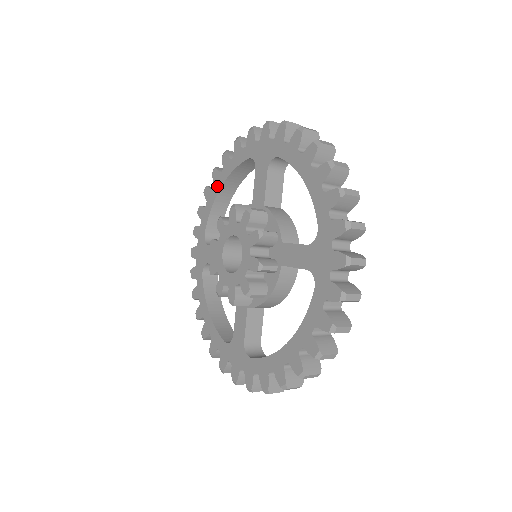
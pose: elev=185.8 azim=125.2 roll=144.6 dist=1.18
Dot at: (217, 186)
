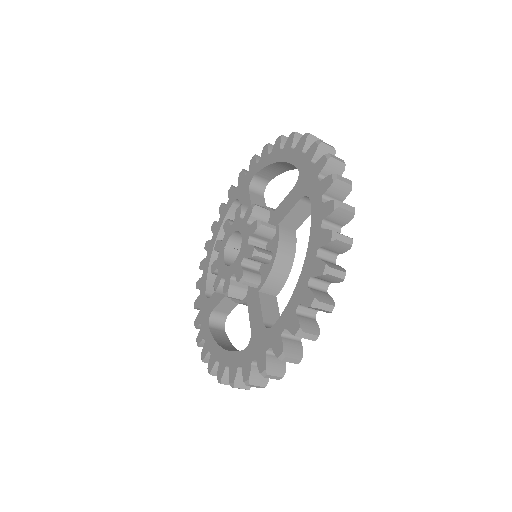
Dot at: (210, 249)
